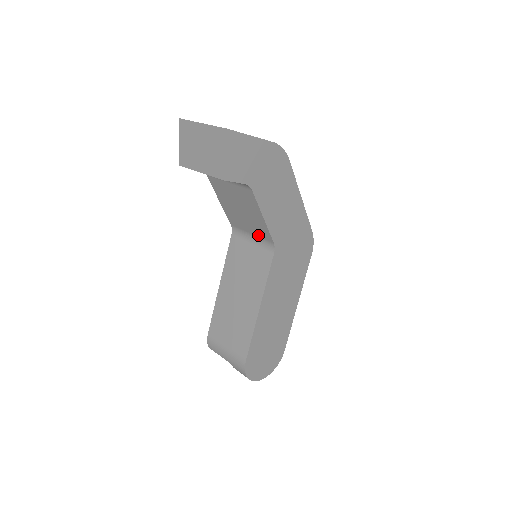
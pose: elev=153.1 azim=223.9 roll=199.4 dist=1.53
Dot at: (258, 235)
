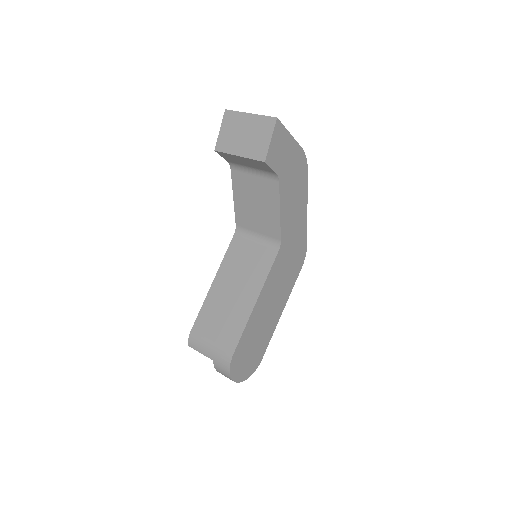
Dot at: (265, 233)
